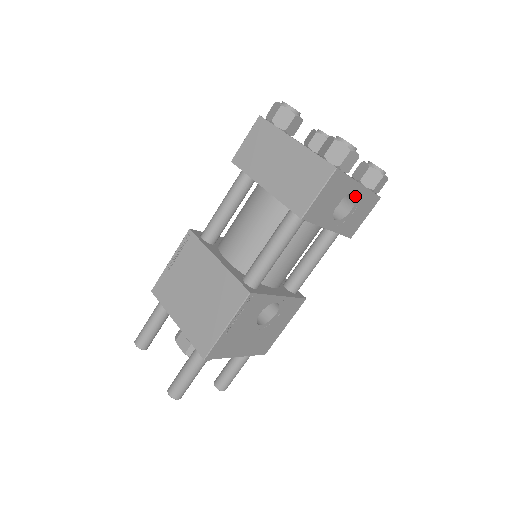
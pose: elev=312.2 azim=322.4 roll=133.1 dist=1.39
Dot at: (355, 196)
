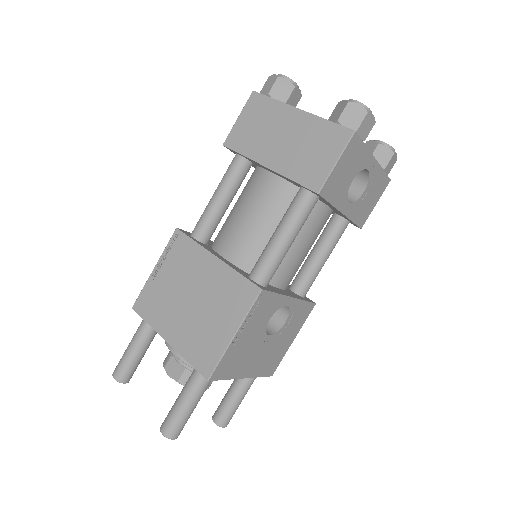
Dot at: (368, 173)
